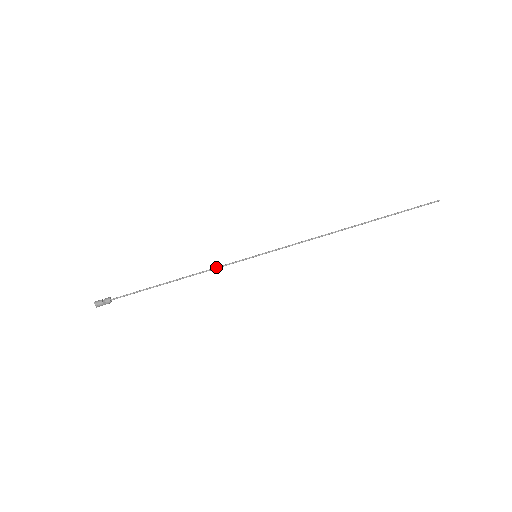
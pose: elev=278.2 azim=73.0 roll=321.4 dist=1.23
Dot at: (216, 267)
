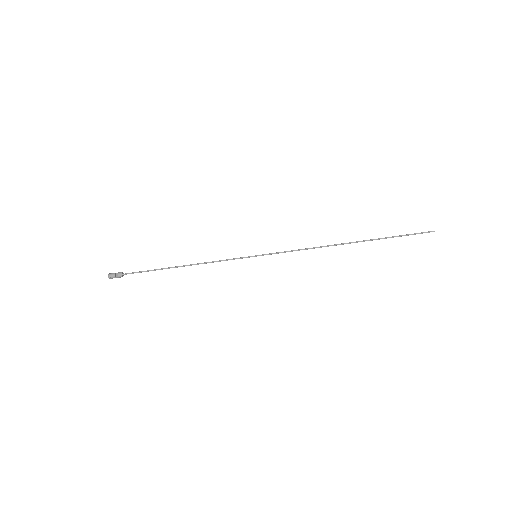
Dot at: (219, 260)
